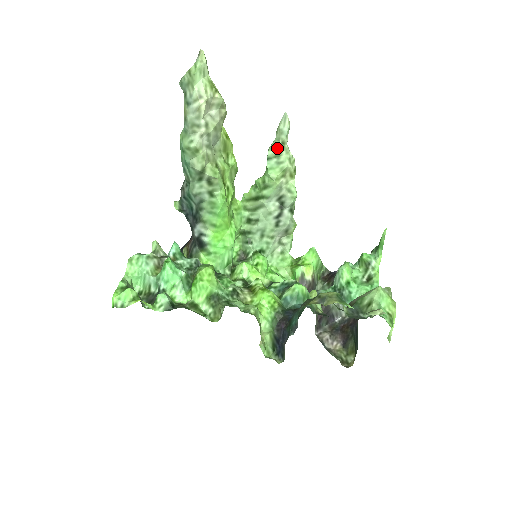
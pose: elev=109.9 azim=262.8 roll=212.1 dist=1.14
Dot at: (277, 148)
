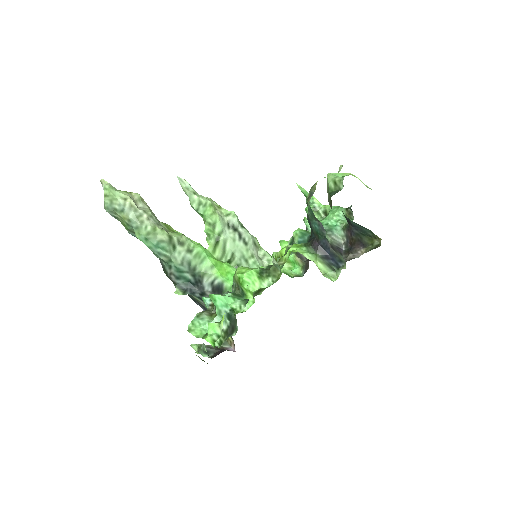
Dot at: (195, 199)
